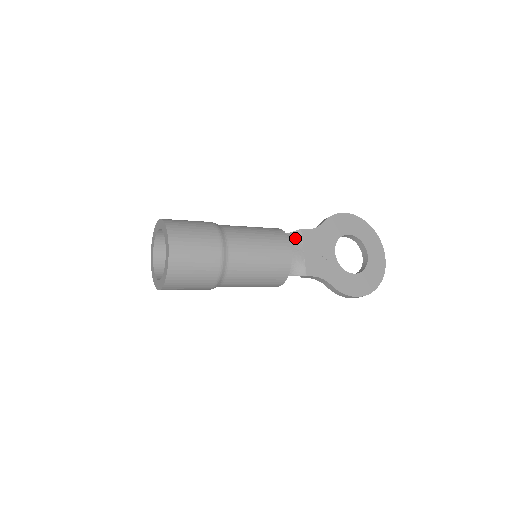
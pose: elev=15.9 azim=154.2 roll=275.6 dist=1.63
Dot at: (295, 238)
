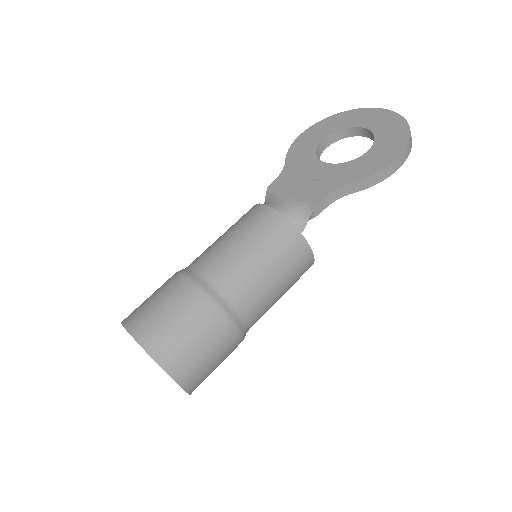
Dot at: (270, 199)
